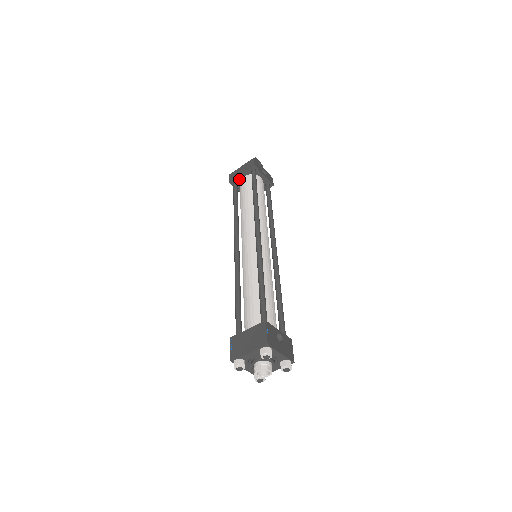
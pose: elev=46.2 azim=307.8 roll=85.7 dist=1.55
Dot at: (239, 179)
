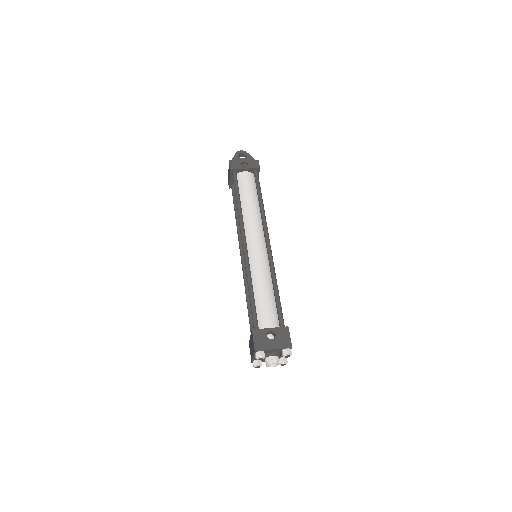
Dot at: (232, 182)
